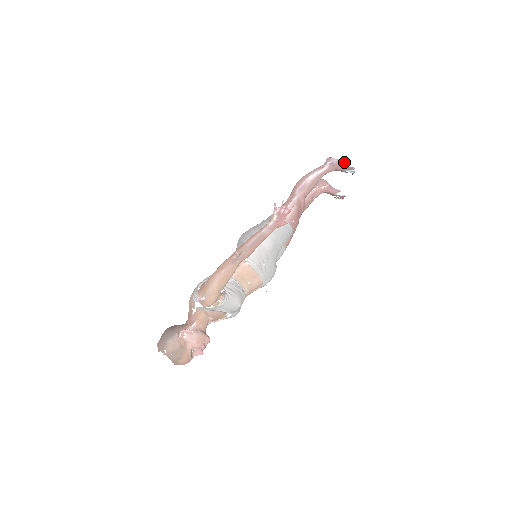
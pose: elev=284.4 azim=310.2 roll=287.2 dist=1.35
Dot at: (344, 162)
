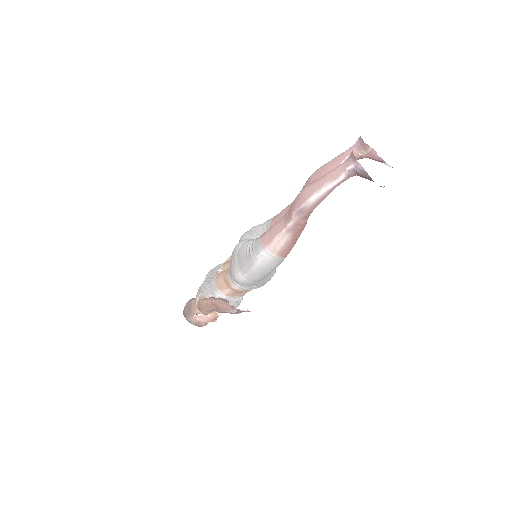
Dot at: (369, 177)
